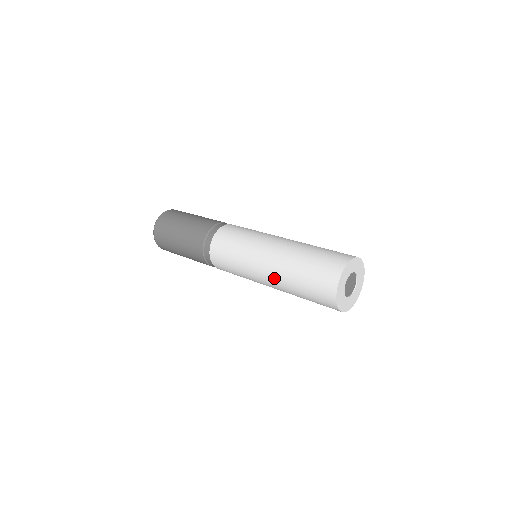
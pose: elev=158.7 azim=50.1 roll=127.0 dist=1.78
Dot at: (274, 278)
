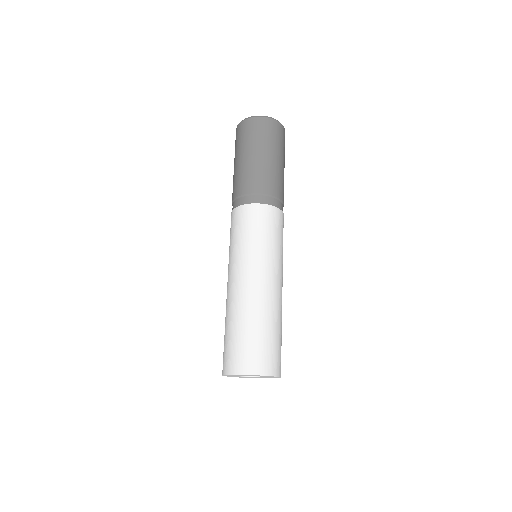
Dot at: occluded
